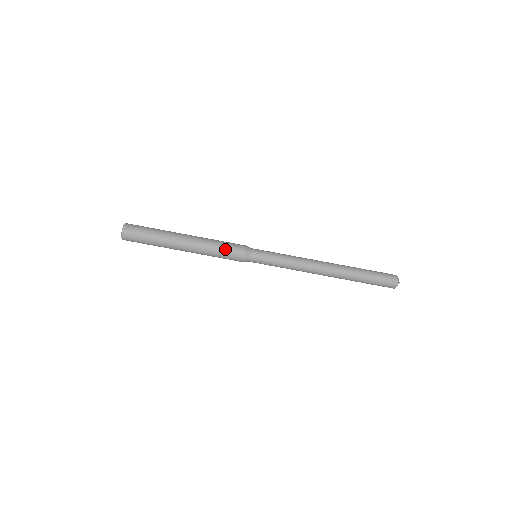
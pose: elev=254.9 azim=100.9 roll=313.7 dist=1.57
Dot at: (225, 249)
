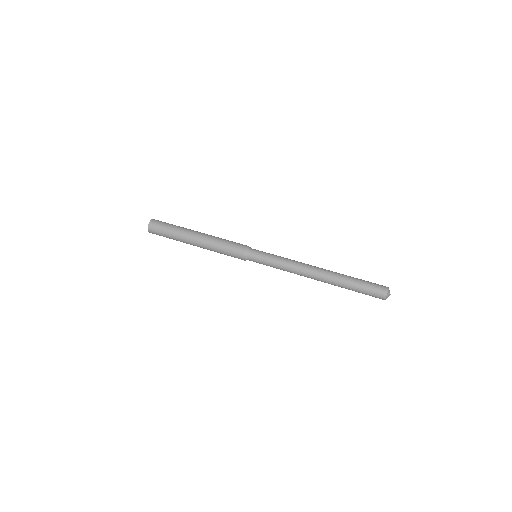
Dot at: (228, 246)
